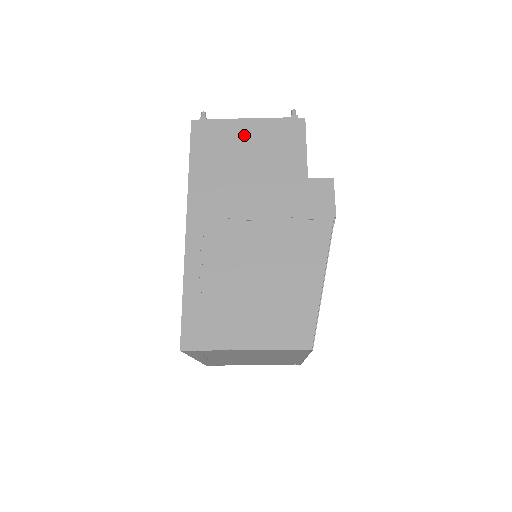
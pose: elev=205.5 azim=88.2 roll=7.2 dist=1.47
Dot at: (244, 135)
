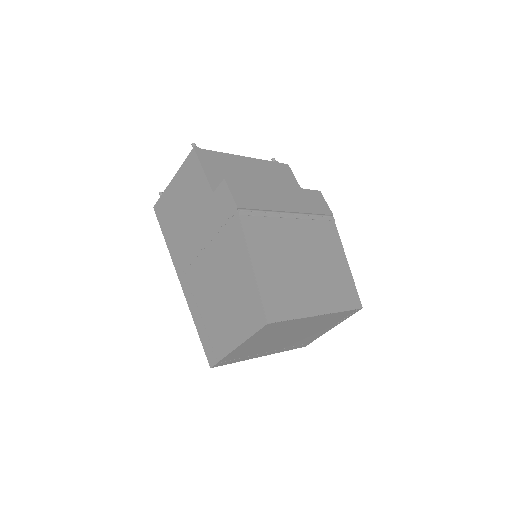
Dot at: (175, 193)
